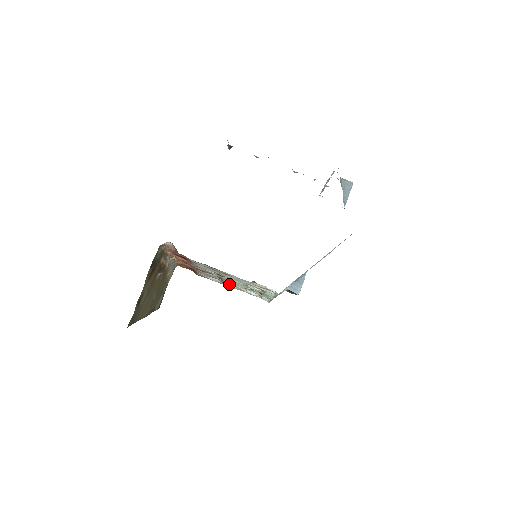
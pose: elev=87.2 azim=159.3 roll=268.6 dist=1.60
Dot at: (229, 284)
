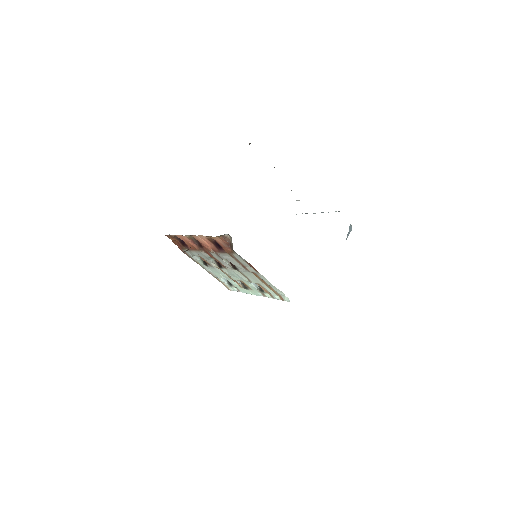
Dot at: (209, 268)
